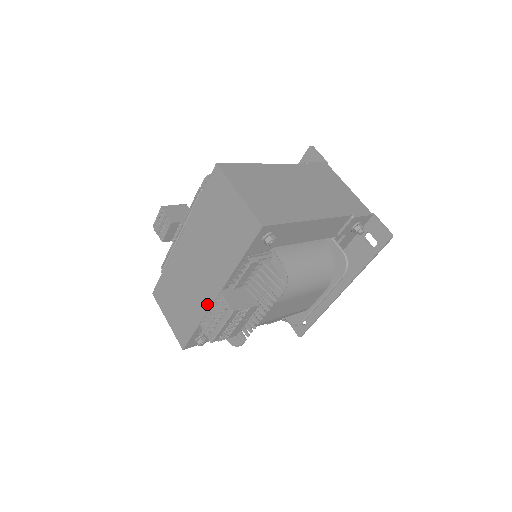
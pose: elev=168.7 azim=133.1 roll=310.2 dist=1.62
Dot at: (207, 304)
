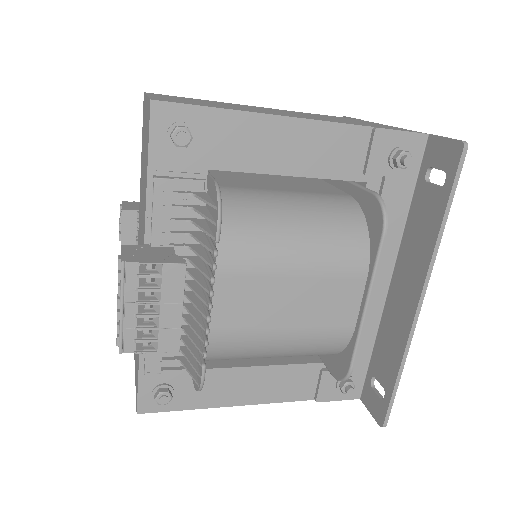
Dot at: occluded
